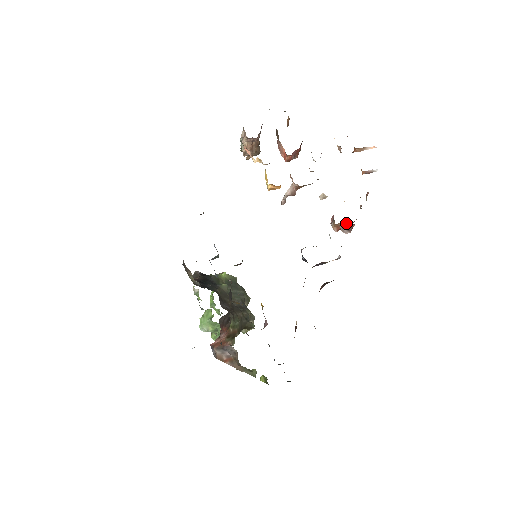
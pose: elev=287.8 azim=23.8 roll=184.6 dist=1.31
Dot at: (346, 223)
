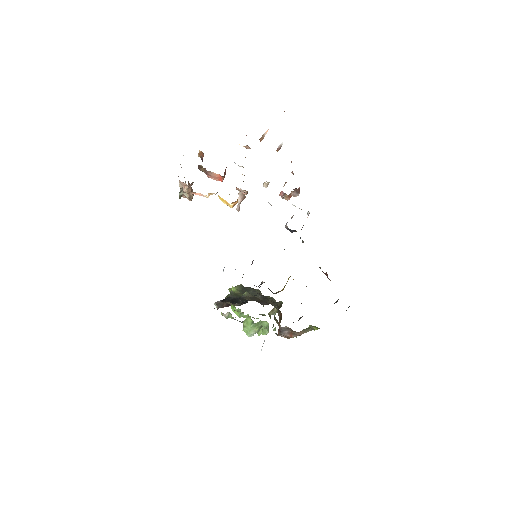
Dot at: (294, 190)
